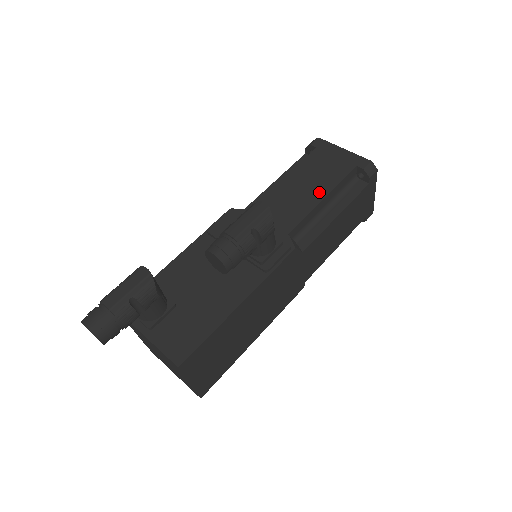
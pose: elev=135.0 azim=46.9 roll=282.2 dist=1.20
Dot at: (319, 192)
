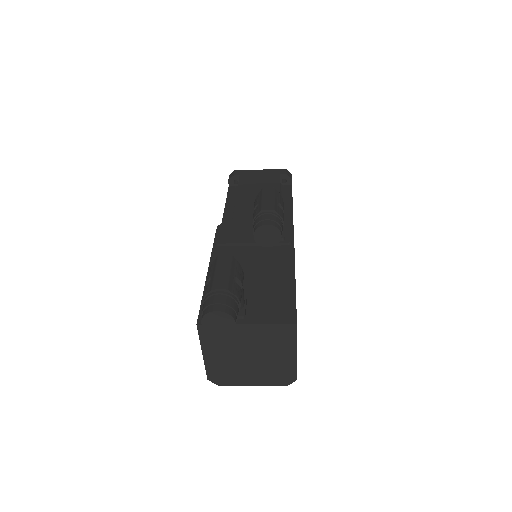
Dot at: occluded
